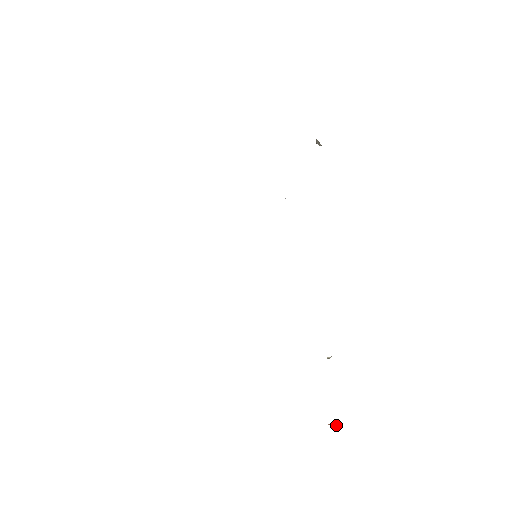
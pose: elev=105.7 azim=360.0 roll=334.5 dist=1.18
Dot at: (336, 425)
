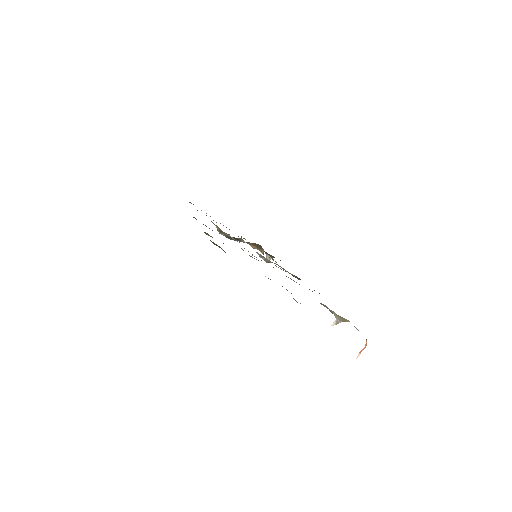
Dot at: (366, 340)
